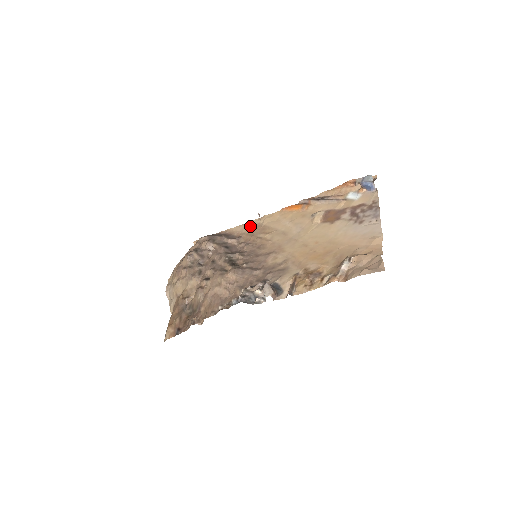
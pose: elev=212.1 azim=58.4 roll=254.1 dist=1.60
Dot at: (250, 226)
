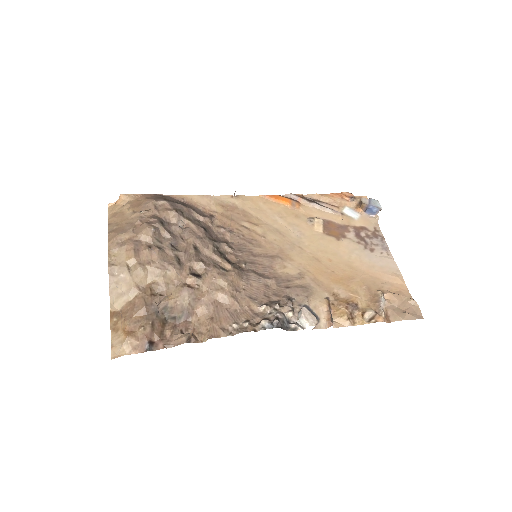
Dot at: (221, 203)
